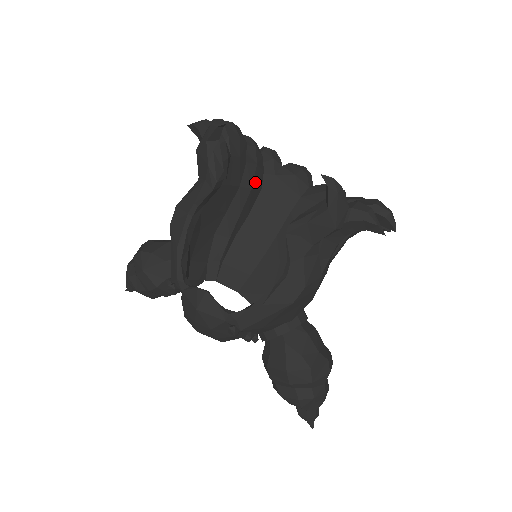
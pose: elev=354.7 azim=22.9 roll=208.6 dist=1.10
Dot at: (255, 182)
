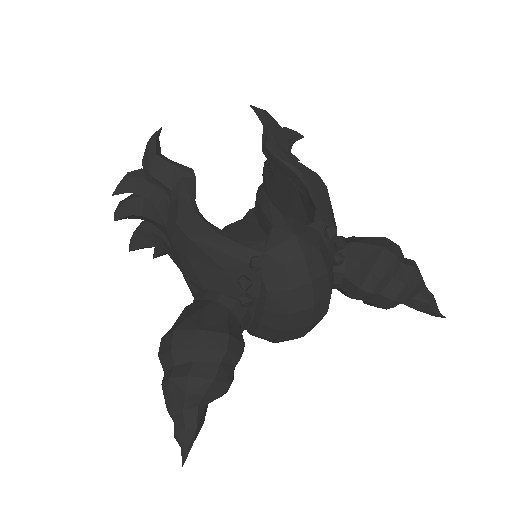
Dot at: occluded
